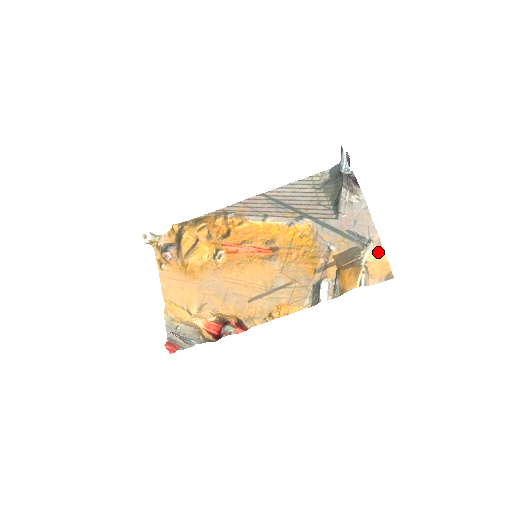
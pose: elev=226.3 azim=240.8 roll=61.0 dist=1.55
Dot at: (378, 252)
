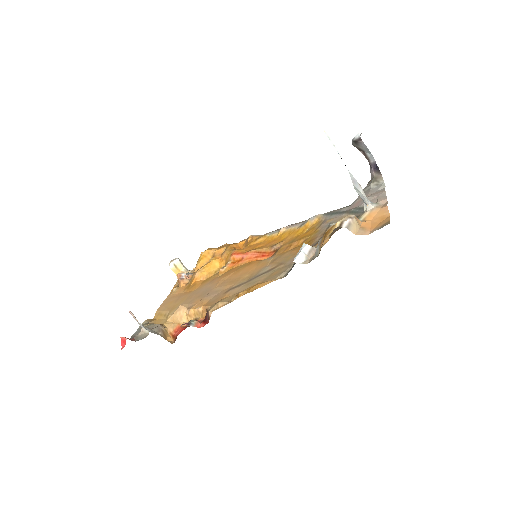
Dot at: (380, 210)
